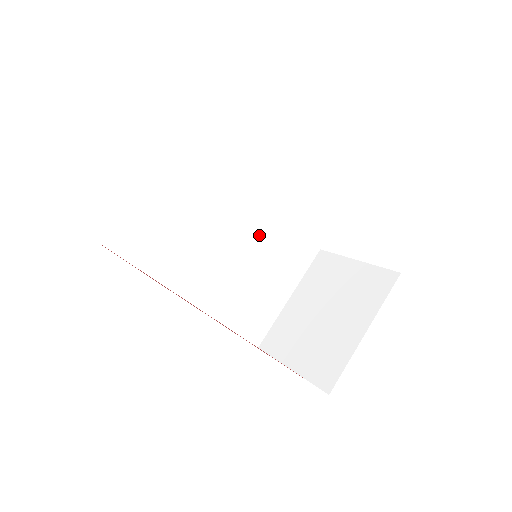
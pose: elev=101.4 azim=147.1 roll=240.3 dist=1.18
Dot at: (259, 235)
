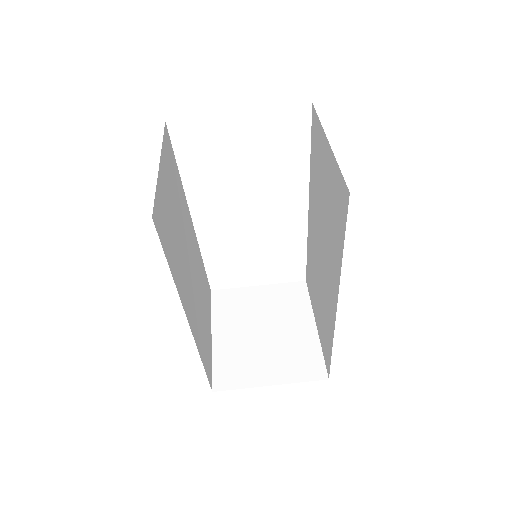
Dot at: (197, 263)
